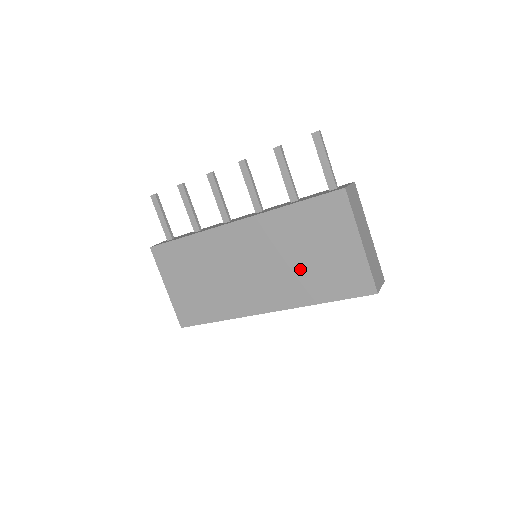
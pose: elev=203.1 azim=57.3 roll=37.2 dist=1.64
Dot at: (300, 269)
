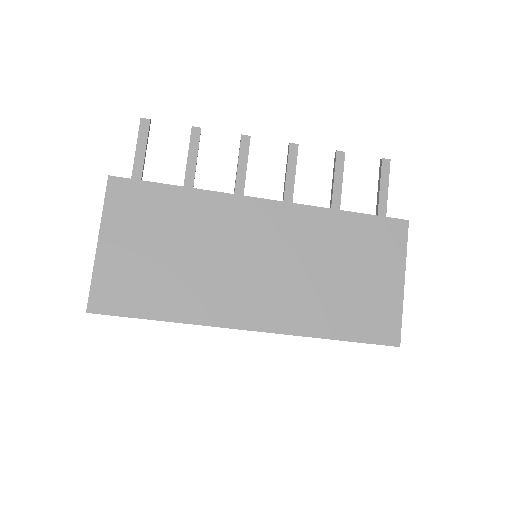
Dot at: (323, 288)
